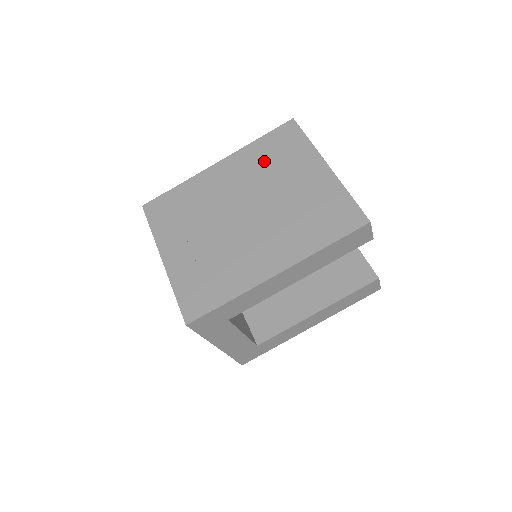
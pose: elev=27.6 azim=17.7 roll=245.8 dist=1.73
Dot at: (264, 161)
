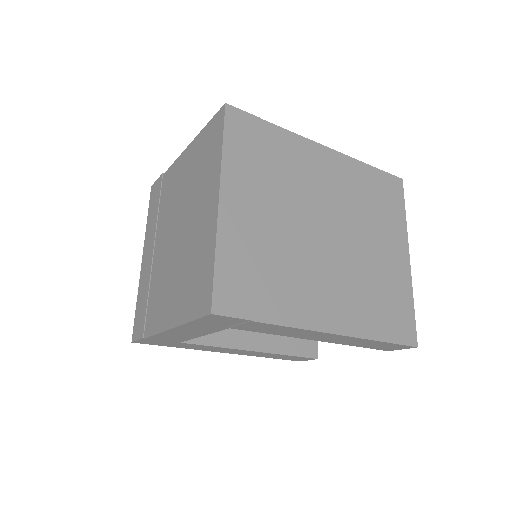
Dot at: (365, 195)
